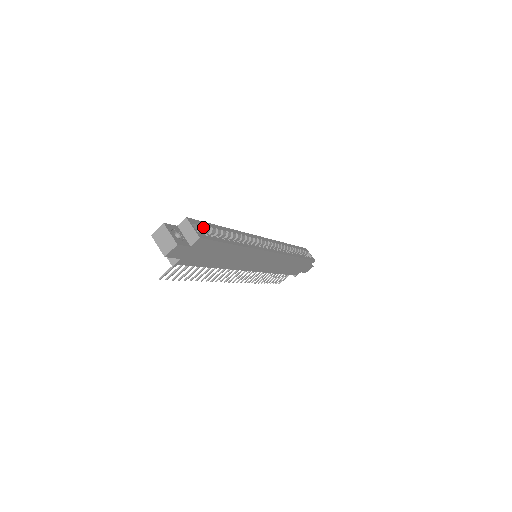
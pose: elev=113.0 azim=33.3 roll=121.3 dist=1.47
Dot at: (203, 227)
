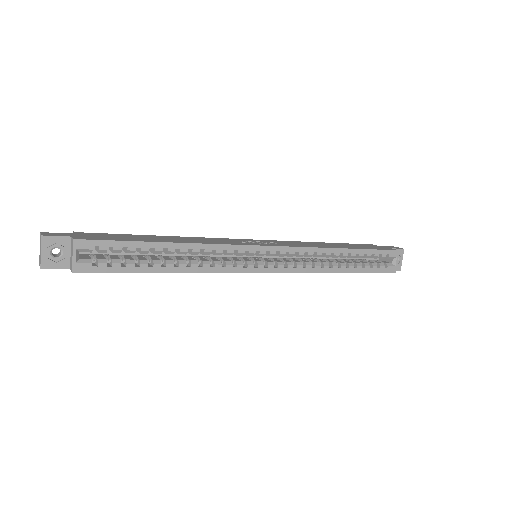
Dot at: (105, 250)
